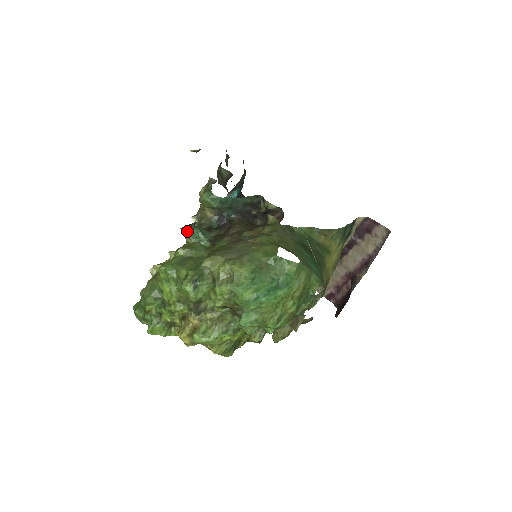
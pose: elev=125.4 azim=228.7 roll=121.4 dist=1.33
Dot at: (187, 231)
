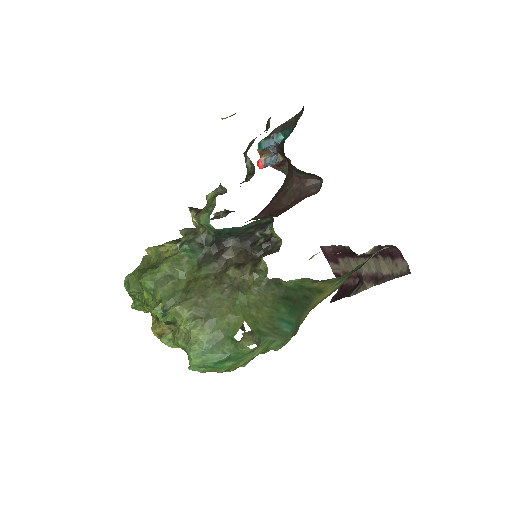
Dot at: (192, 215)
